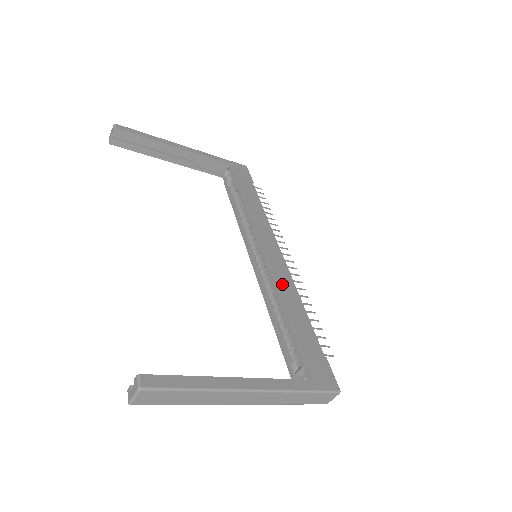
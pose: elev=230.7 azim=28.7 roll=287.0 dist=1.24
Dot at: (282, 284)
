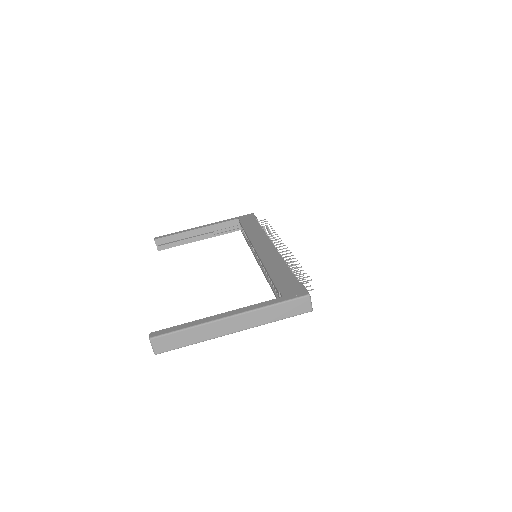
Dot at: (269, 259)
